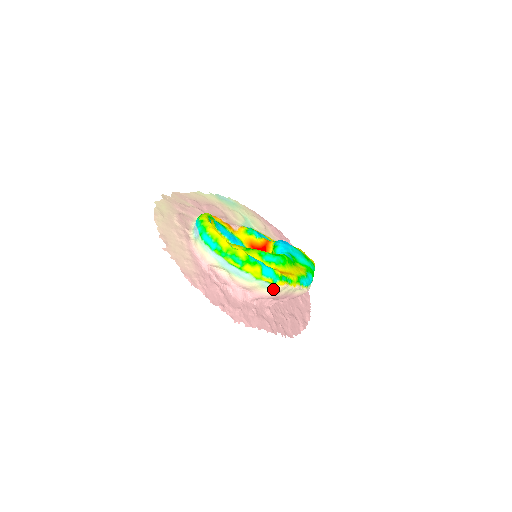
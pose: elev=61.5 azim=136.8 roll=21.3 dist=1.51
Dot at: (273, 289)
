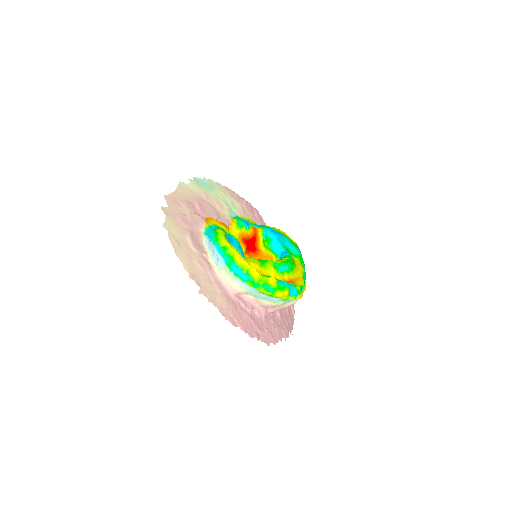
Dot at: (292, 302)
